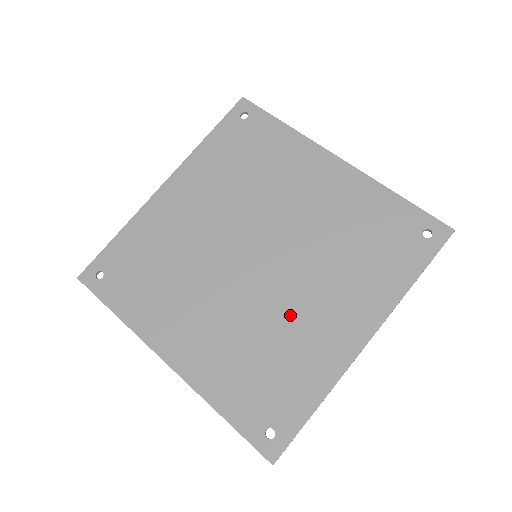
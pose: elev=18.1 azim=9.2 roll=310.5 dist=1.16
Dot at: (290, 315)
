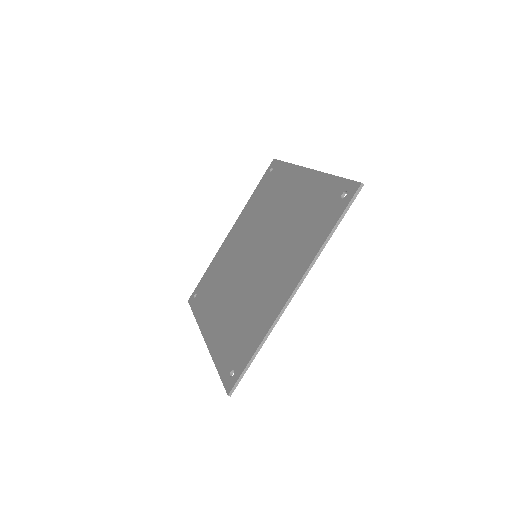
Dot at: (260, 288)
